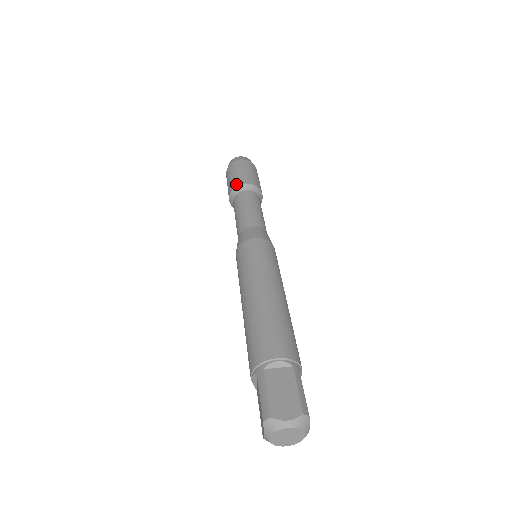
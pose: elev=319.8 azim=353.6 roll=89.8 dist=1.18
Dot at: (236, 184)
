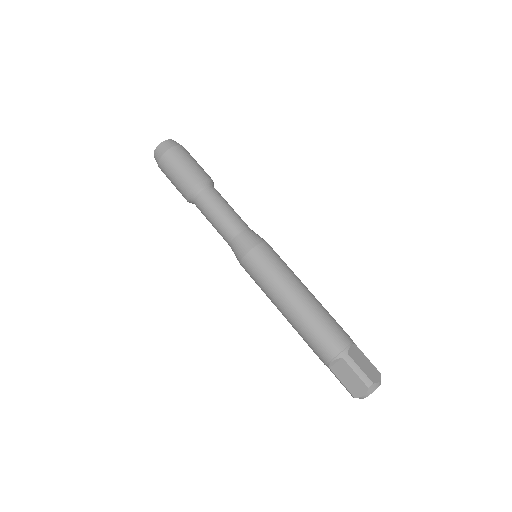
Dot at: (198, 179)
